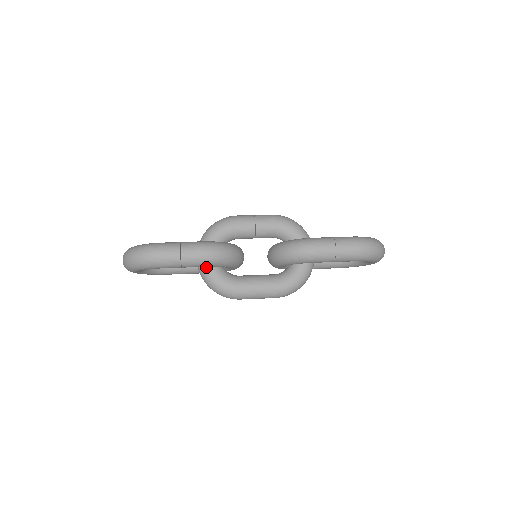
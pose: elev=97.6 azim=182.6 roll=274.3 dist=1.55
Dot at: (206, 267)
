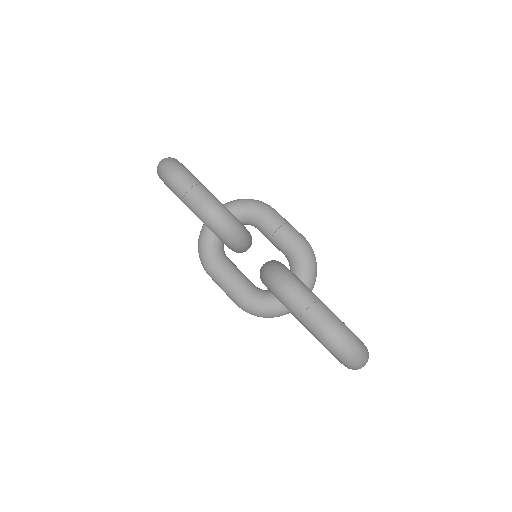
Dot at: occluded
